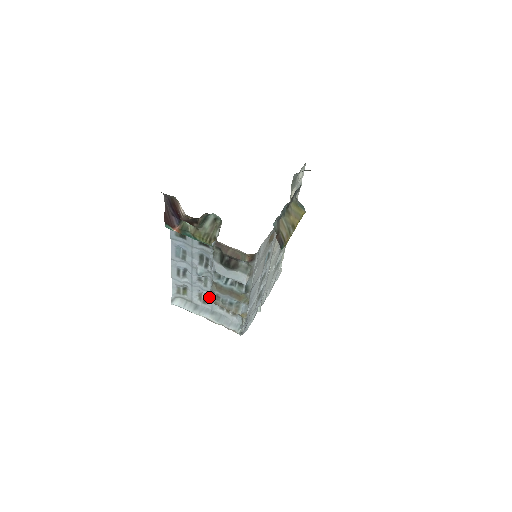
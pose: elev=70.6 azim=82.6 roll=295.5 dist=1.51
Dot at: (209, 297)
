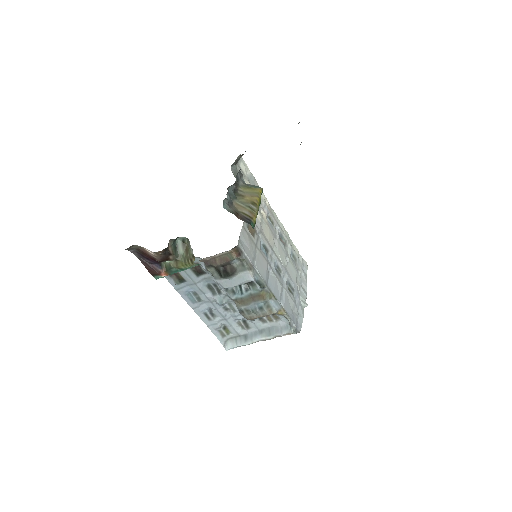
Dot at: (246, 319)
